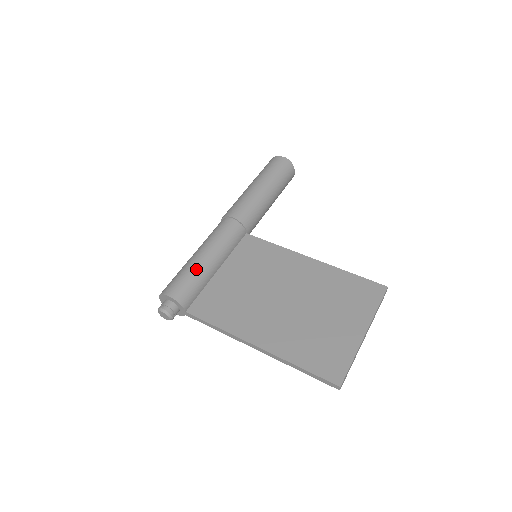
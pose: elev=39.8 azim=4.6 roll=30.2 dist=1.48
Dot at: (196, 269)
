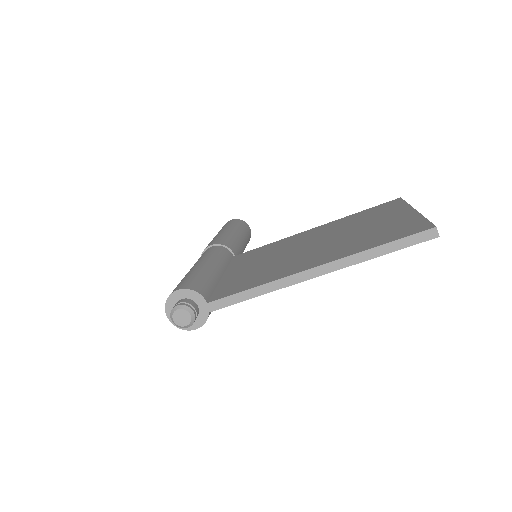
Dot at: (197, 271)
